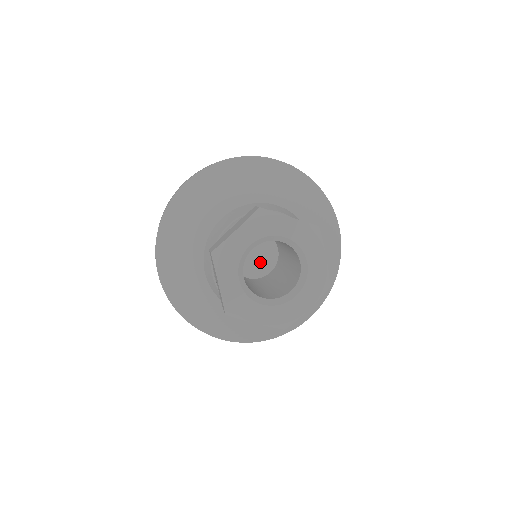
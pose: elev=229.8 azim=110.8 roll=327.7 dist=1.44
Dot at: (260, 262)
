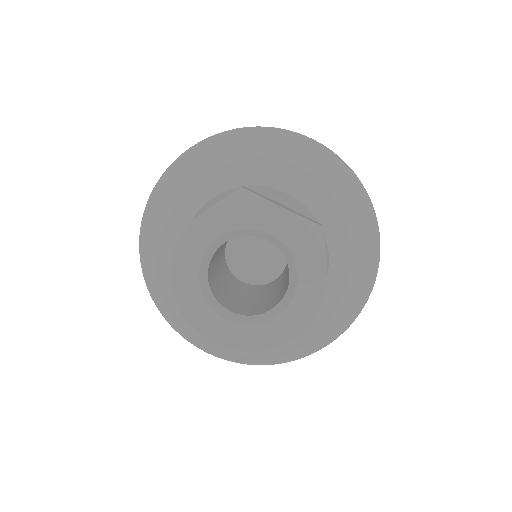
Dot at: (264, 265)
